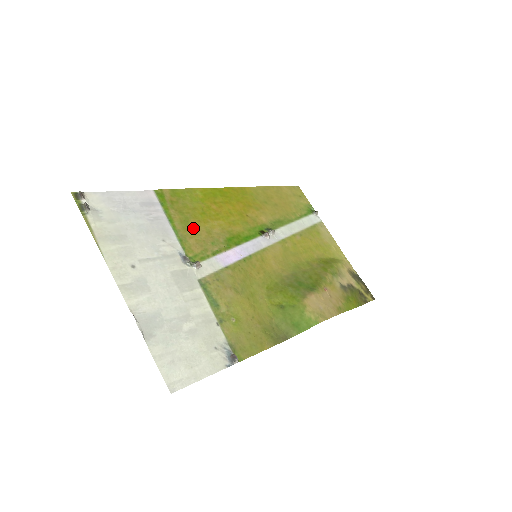
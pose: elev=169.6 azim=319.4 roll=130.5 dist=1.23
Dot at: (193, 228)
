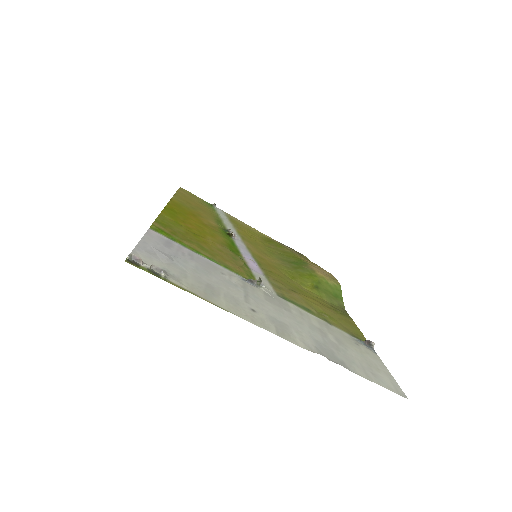
Dot at: (212, 252)
